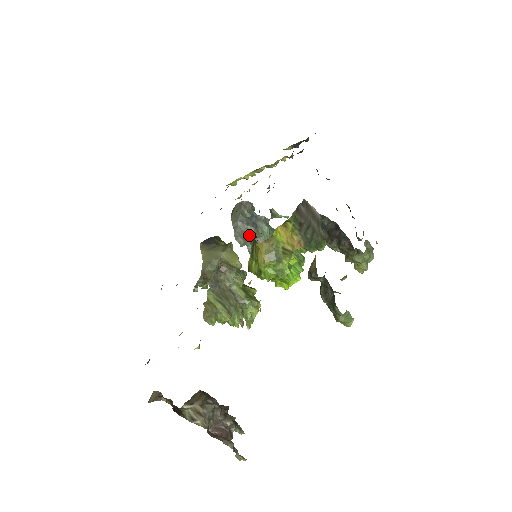
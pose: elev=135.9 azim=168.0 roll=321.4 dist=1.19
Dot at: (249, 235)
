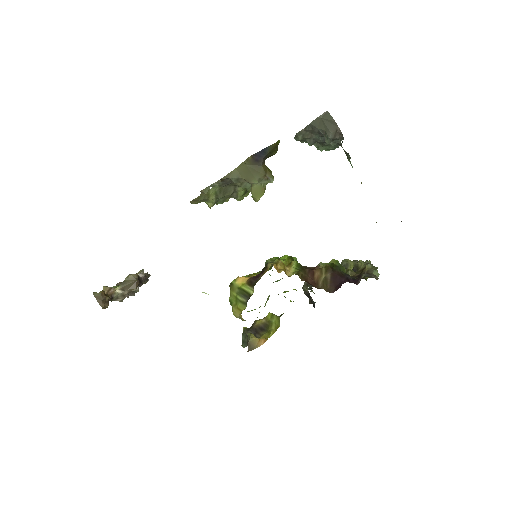
Dot at: (311, 141)
